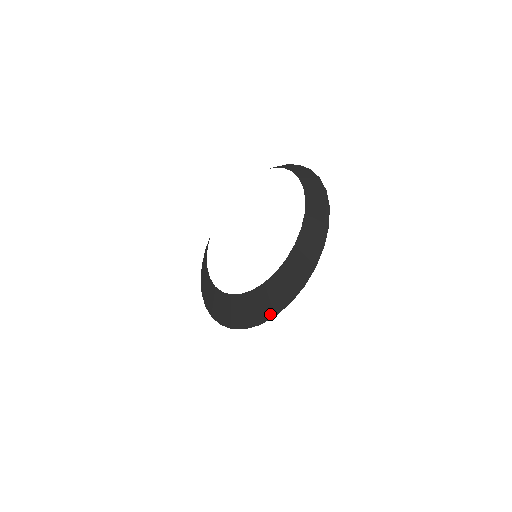
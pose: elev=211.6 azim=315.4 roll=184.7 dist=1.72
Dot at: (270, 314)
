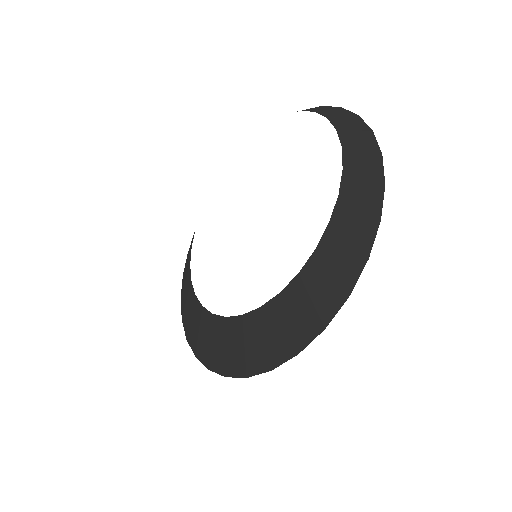
Dot at: (264, 364)
